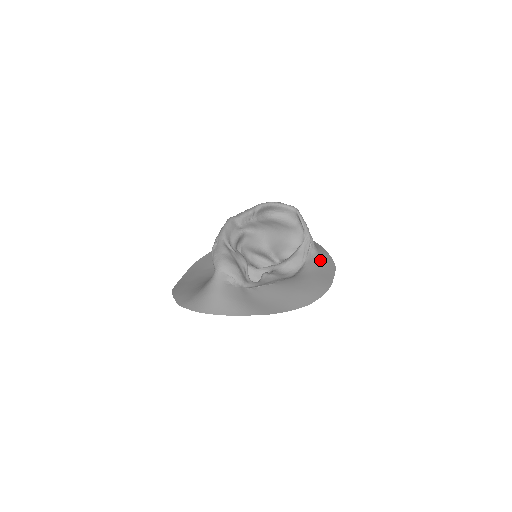
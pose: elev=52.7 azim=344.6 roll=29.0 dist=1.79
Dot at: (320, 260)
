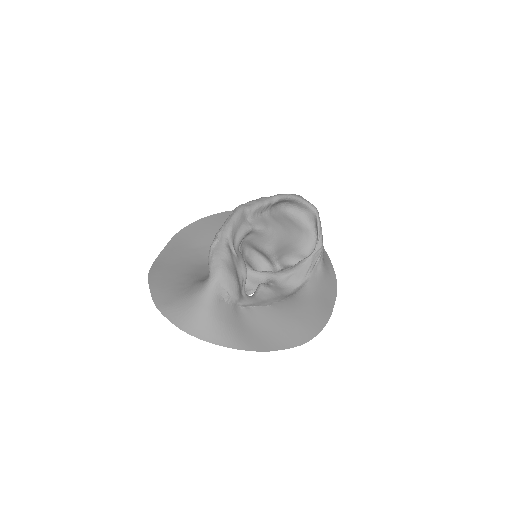
Dot at: (324, 277)
